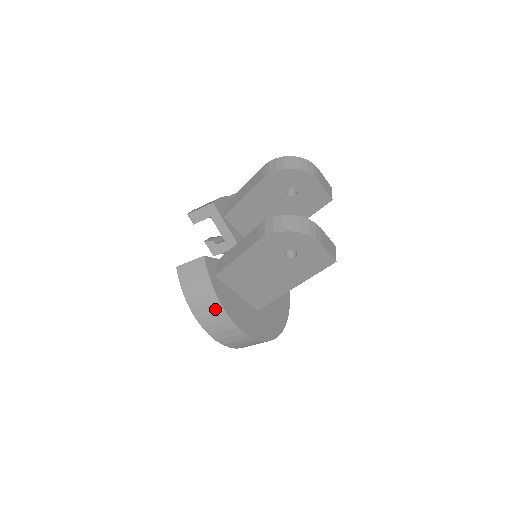
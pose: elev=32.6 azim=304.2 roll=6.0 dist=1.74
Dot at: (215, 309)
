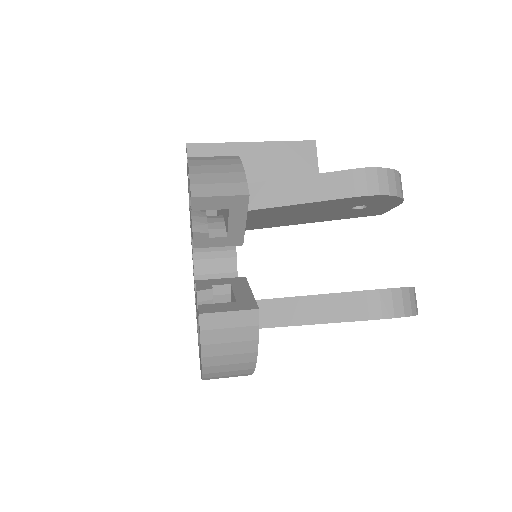
Dot at: (242, 367)
